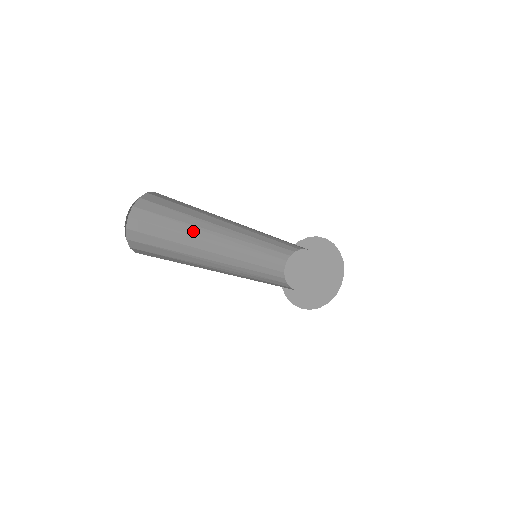
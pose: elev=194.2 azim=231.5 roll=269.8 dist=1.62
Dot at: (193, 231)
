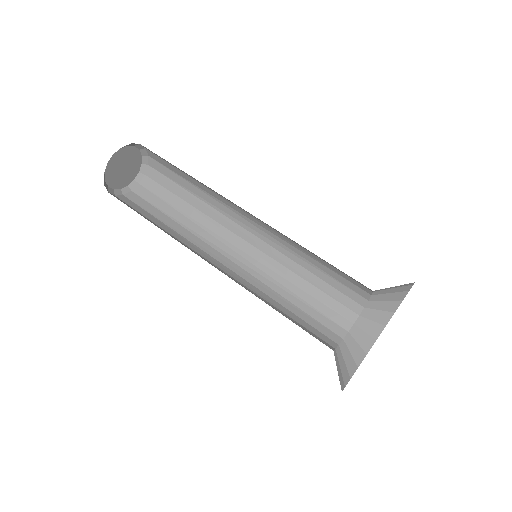
Dot at: (194, 227)
